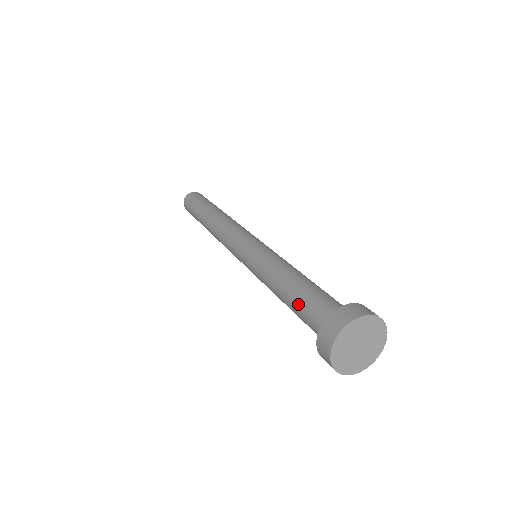
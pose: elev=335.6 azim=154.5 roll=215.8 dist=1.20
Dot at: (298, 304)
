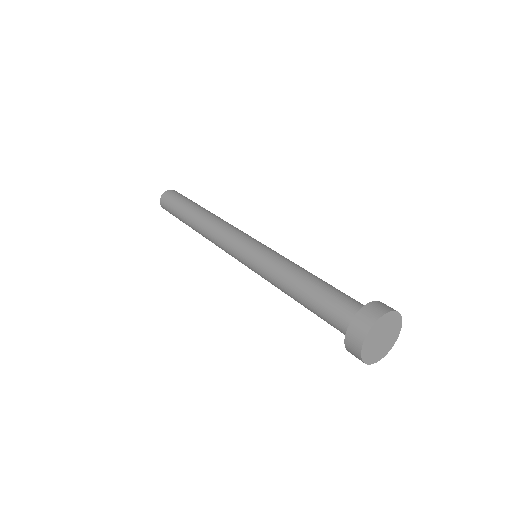
Dot at: (318, 301)
